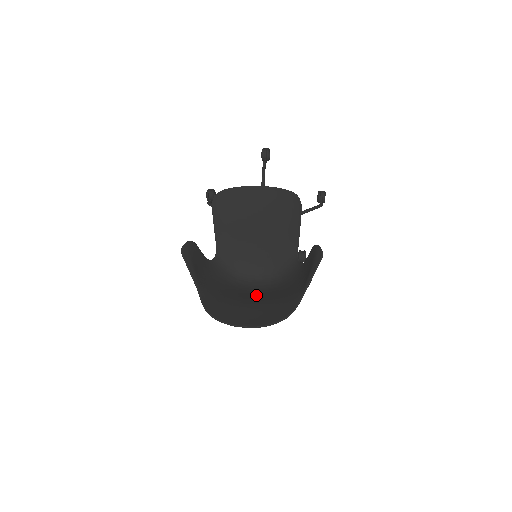
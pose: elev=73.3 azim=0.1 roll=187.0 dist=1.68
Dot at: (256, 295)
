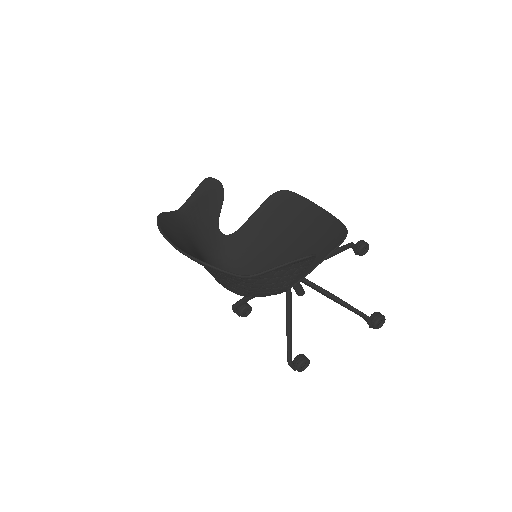
Dot at: occluded
